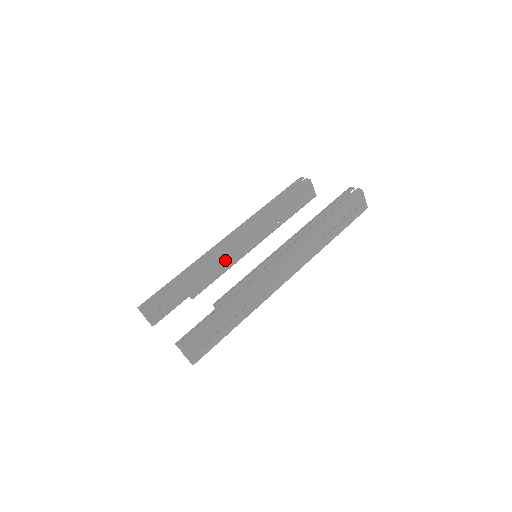
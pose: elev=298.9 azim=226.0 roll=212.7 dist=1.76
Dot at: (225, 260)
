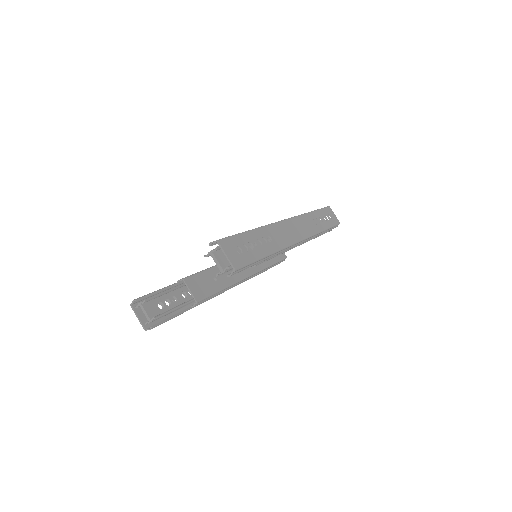
Dot at: (222, 276)
